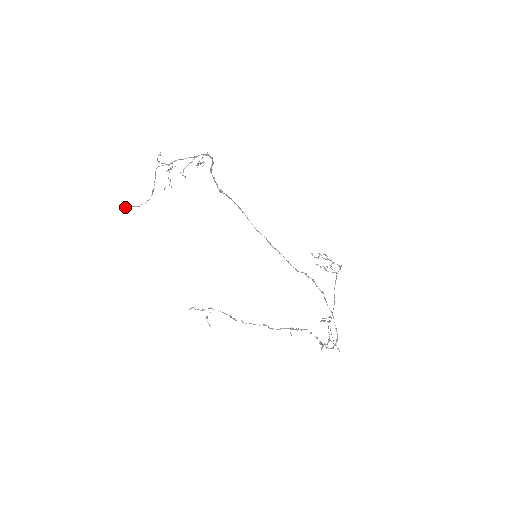
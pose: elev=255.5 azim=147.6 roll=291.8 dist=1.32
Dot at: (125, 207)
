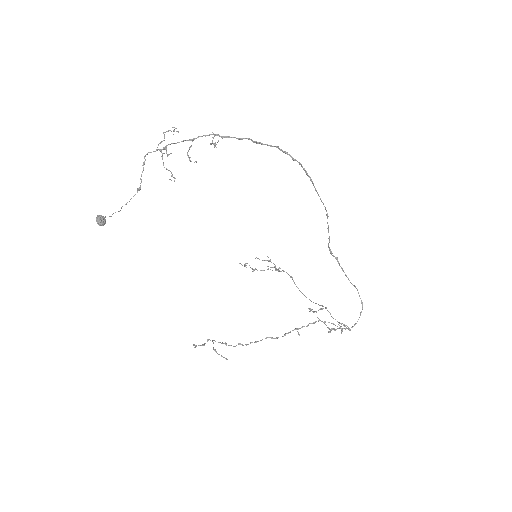
Dot at: (99, 217)
